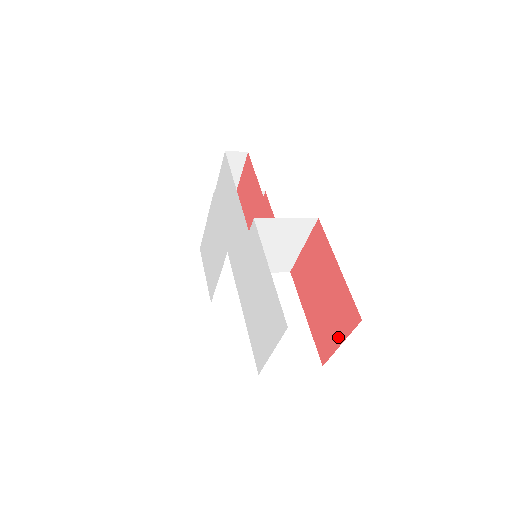
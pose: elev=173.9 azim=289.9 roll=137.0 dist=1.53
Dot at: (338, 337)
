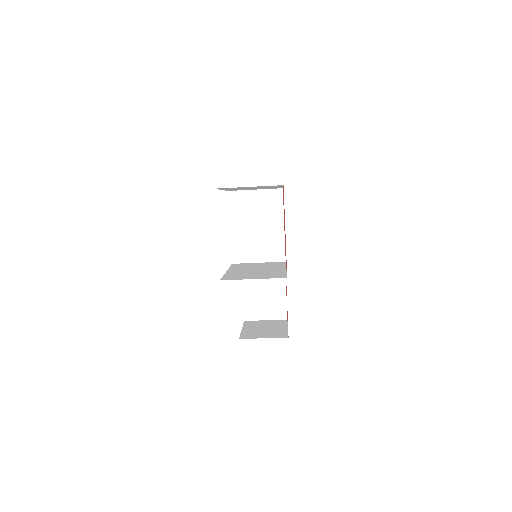
Dot at: occluded
